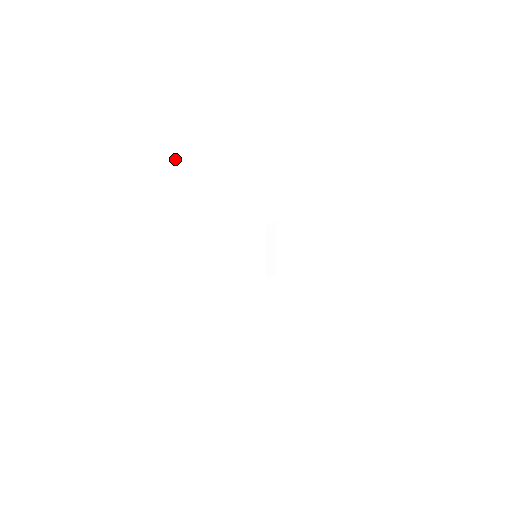
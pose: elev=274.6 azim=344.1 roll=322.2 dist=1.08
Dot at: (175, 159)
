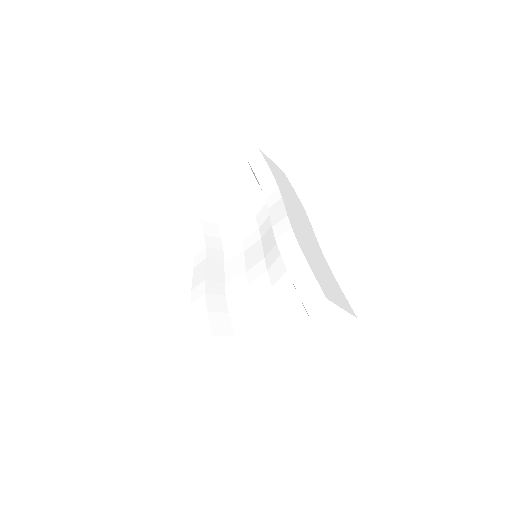
Dot at: (197, 219)
